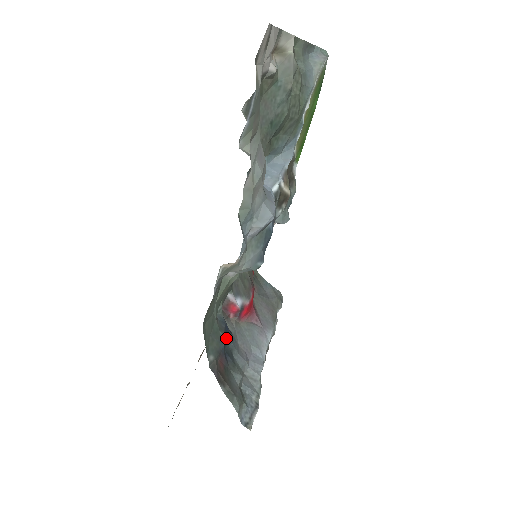
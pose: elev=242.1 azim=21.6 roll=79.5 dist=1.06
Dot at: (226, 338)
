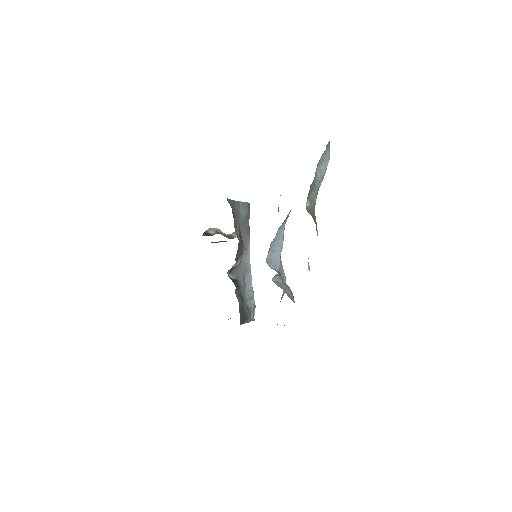
Dot at: occluded
